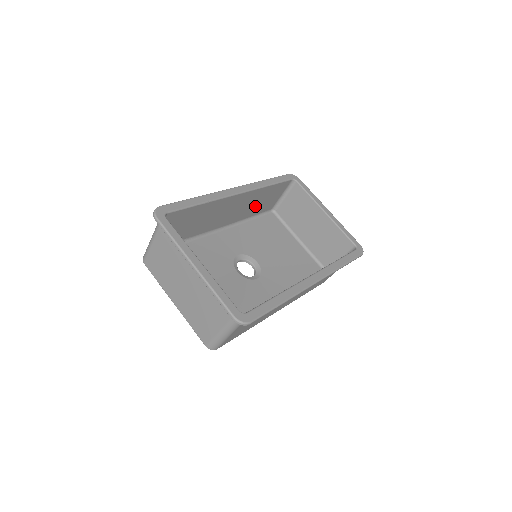
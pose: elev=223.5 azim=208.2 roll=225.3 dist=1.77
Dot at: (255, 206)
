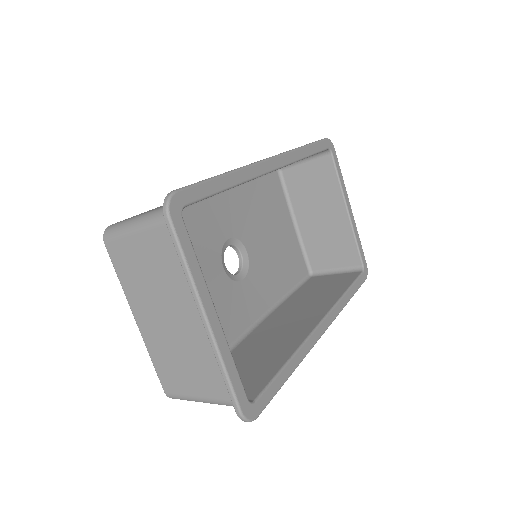
Dot at: occluded
